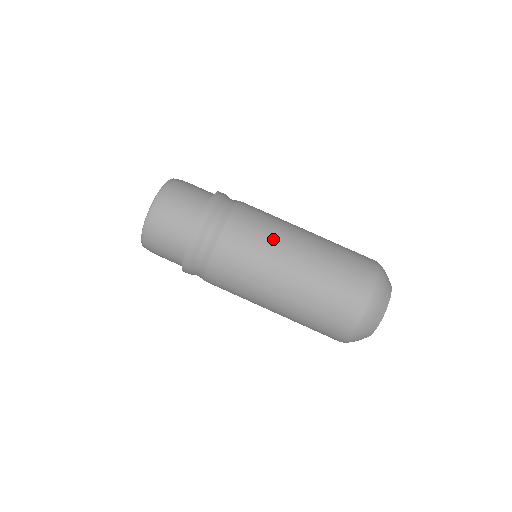
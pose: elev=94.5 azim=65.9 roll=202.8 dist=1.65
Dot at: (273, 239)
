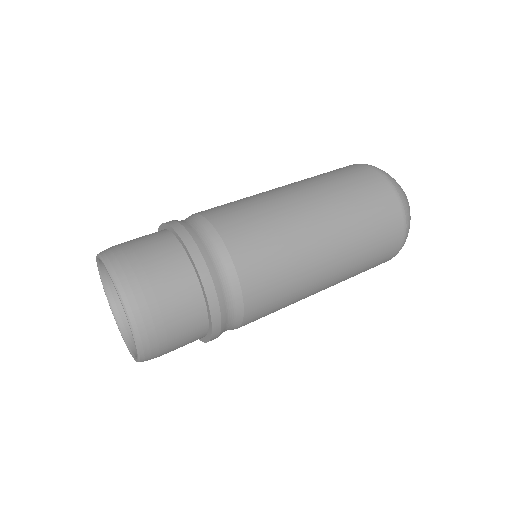
Dot at: (271, 206)
